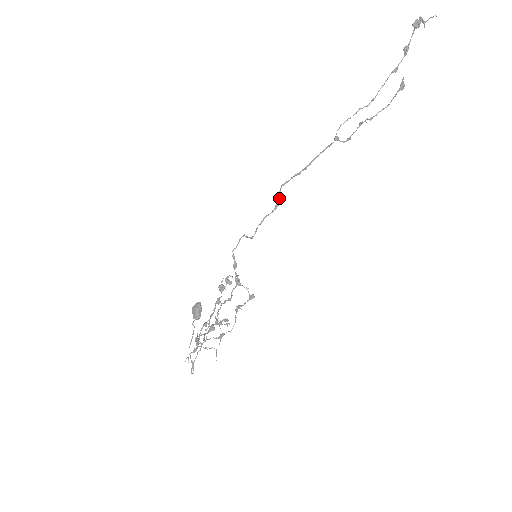
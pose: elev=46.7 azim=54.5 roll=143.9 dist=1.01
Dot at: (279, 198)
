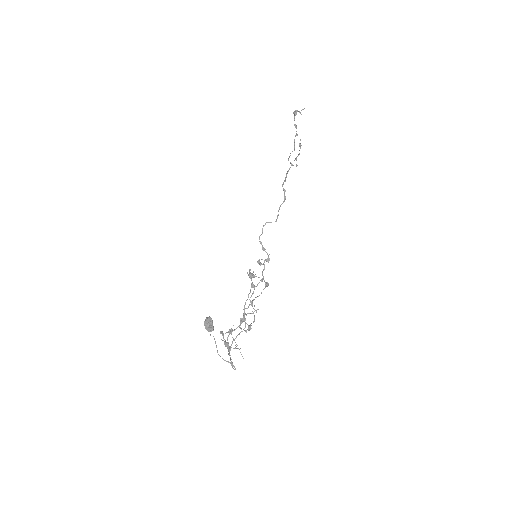
Dot at: occluded
